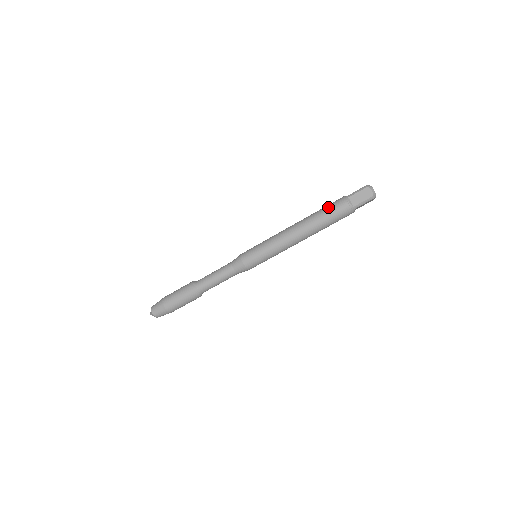
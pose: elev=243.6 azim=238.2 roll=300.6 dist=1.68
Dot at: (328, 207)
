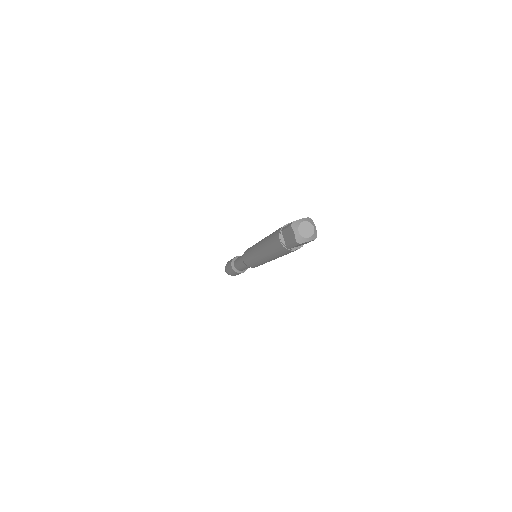
Dot at: (279, 253)
